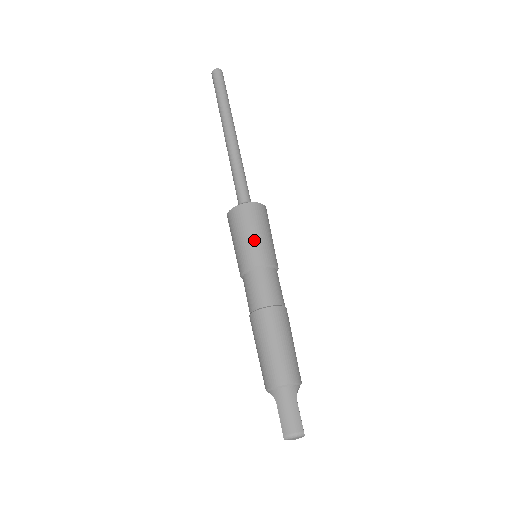
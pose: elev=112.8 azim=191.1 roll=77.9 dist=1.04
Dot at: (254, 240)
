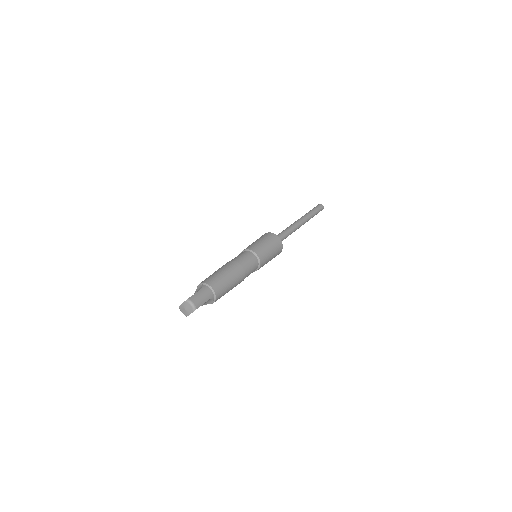
Dot at: (267, 249)
